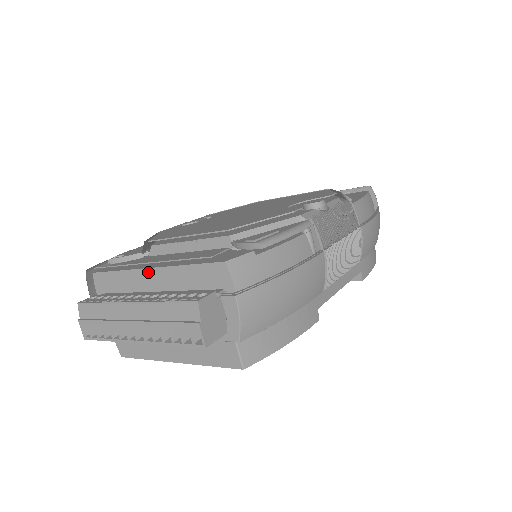
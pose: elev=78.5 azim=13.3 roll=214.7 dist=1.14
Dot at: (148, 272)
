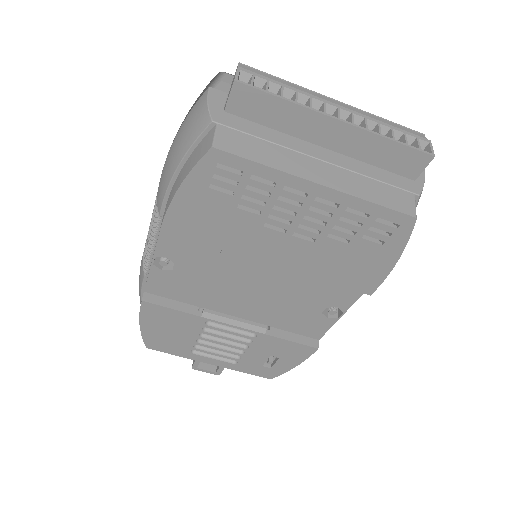
Dot at: occluded
